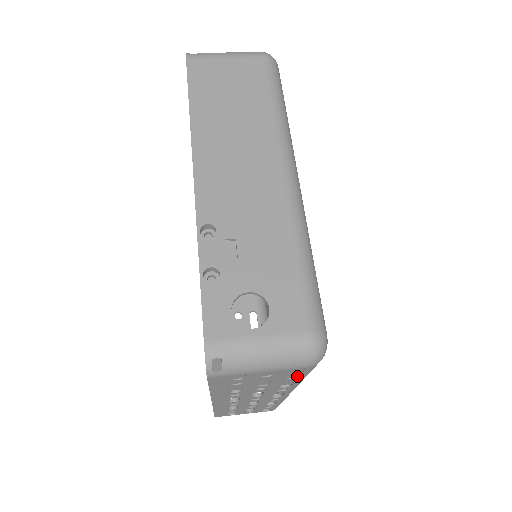
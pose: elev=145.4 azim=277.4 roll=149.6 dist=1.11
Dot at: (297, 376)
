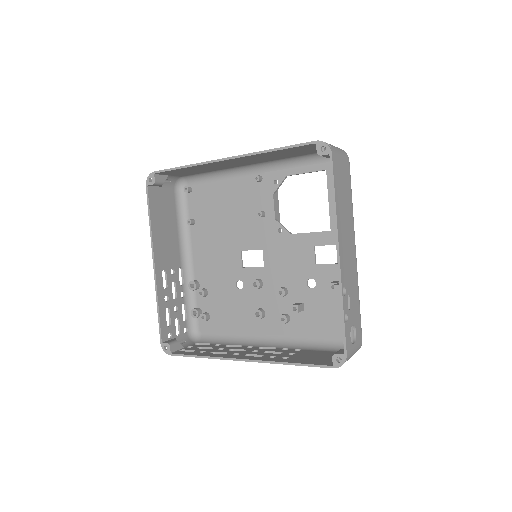
Dot at: occluded
